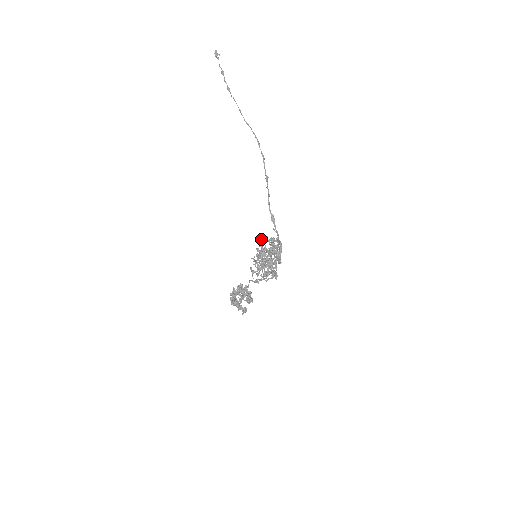
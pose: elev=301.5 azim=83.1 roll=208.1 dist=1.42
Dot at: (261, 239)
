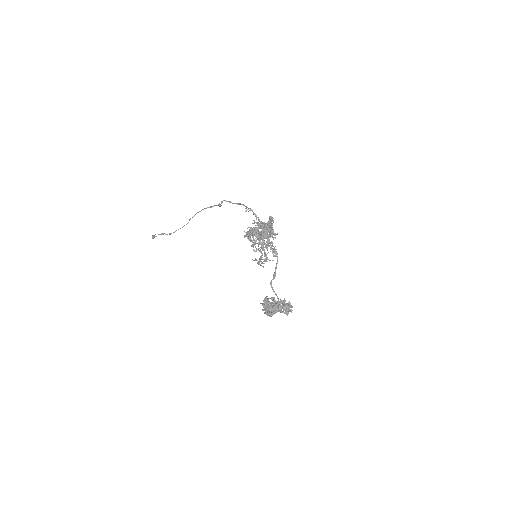
Dot at: occluded
